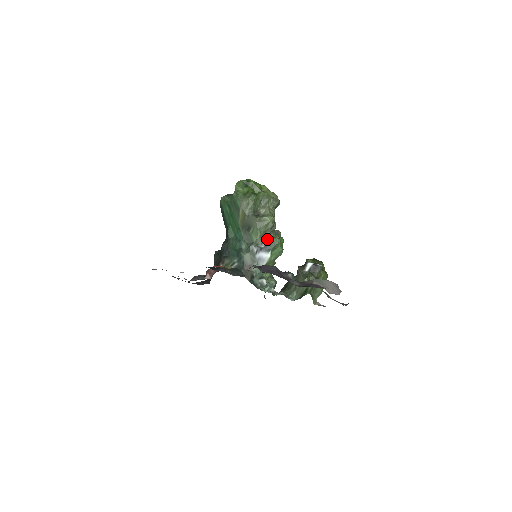
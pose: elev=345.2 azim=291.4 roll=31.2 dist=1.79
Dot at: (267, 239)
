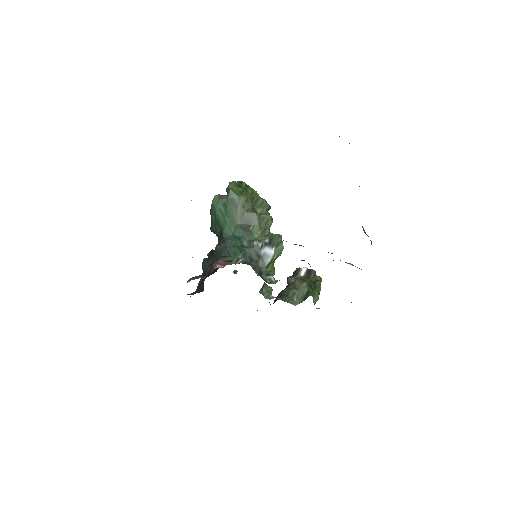
Dot at: (269, 235)
